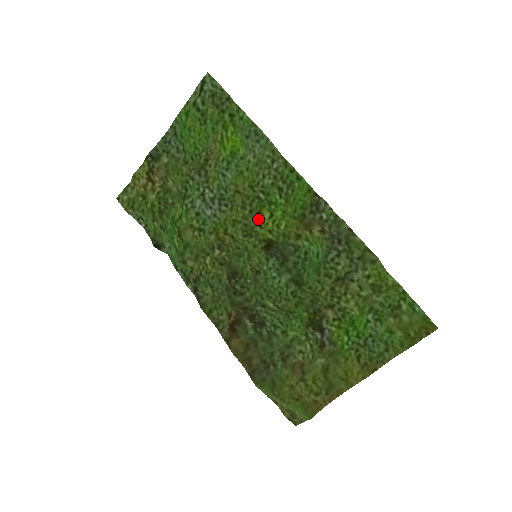
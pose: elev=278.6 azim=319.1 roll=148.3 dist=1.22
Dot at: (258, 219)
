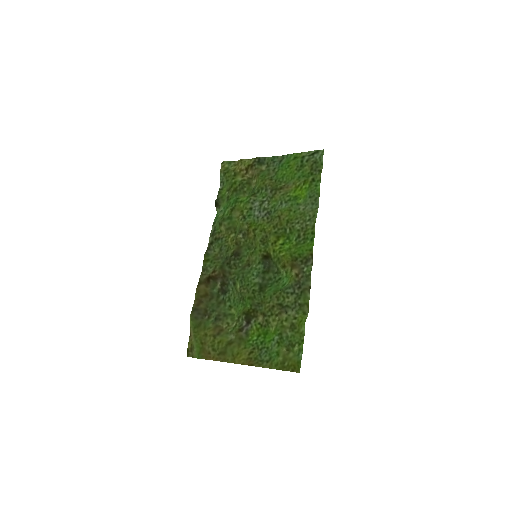
Dot at: (275, 239)
